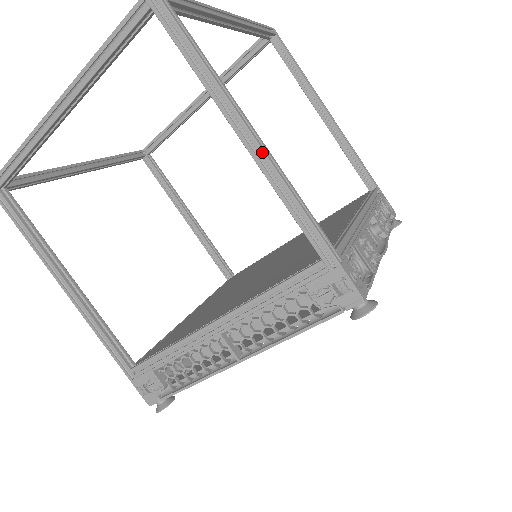
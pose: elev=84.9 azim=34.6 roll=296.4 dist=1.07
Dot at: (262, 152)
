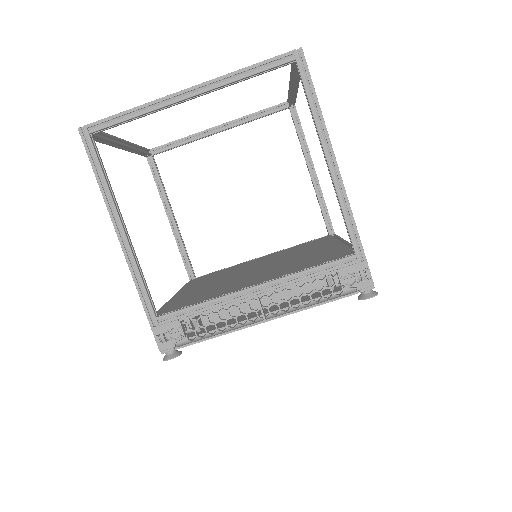
Dot at: (339, 174)
